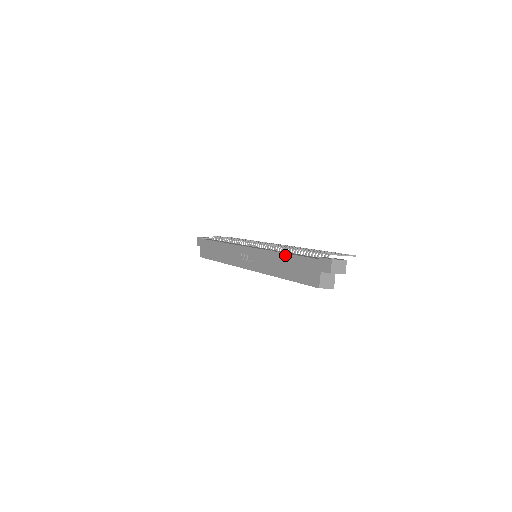
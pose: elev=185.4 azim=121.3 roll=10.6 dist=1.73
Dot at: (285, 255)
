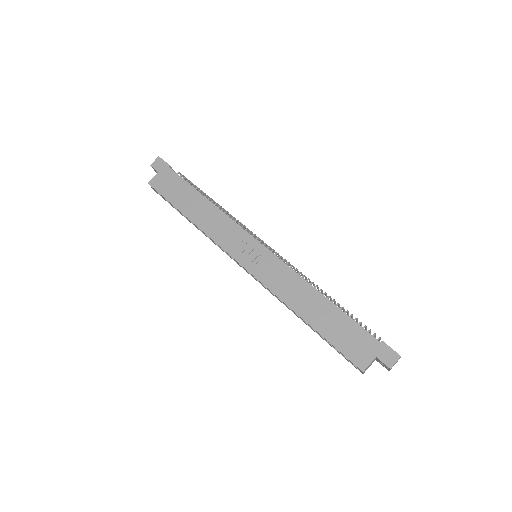
Dot at: (326, 300)
